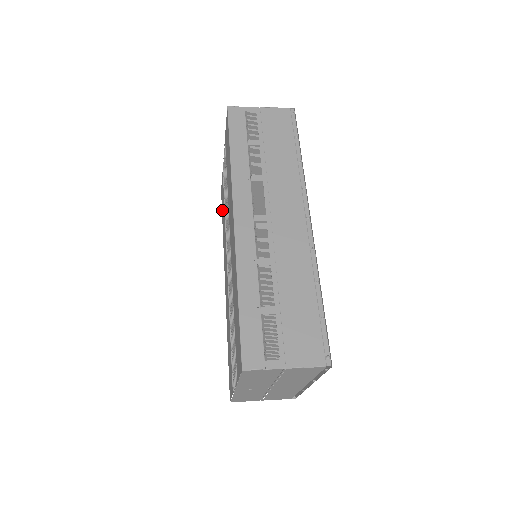
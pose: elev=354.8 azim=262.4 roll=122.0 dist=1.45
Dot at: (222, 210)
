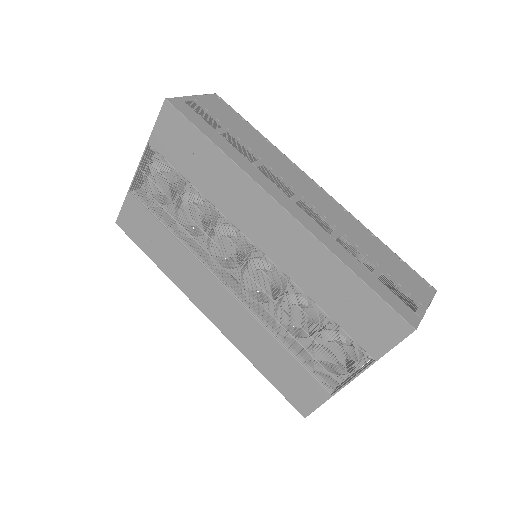
Dot at: (142, 240)
